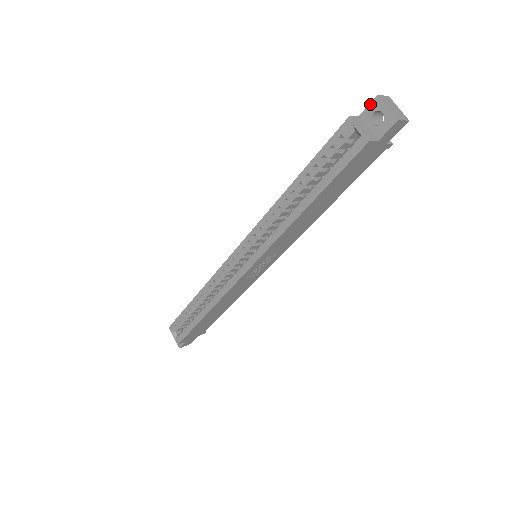
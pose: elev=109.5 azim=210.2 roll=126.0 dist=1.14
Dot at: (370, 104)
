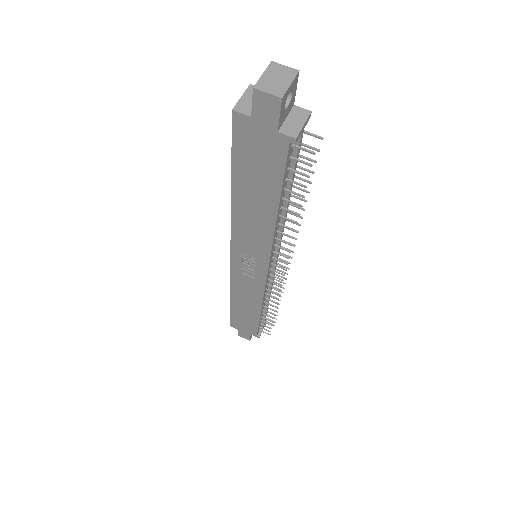
Dot at: occluded
